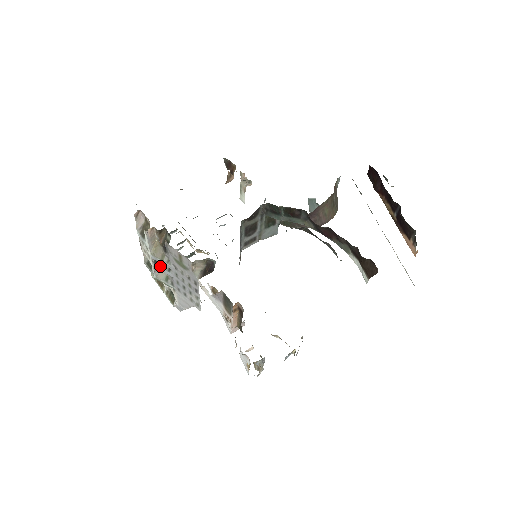
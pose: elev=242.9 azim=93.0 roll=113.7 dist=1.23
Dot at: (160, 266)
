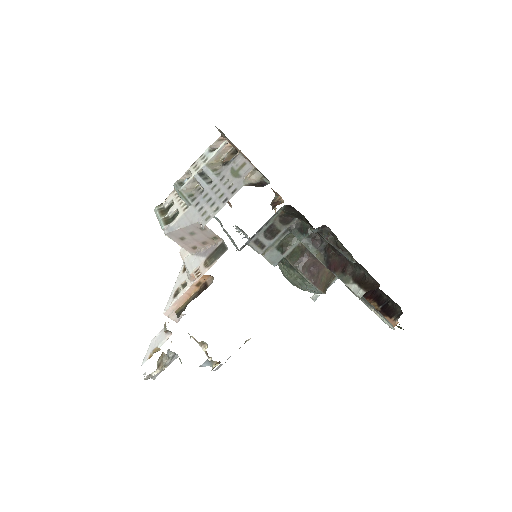
Dot at: (202, 177)
